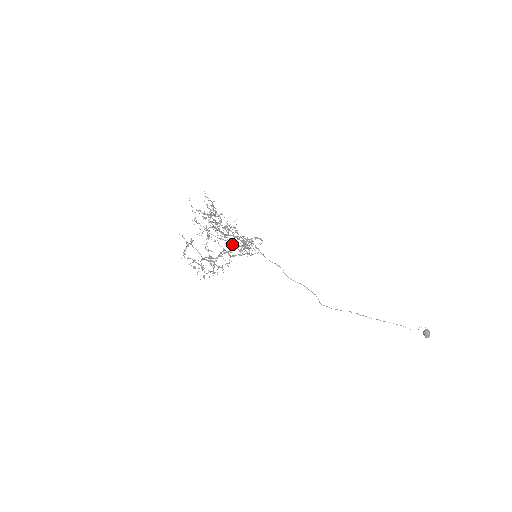
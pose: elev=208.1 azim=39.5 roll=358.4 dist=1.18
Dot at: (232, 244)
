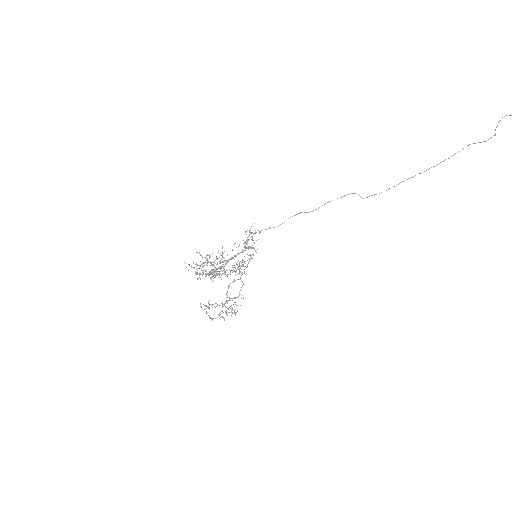
Dot at: occluded
